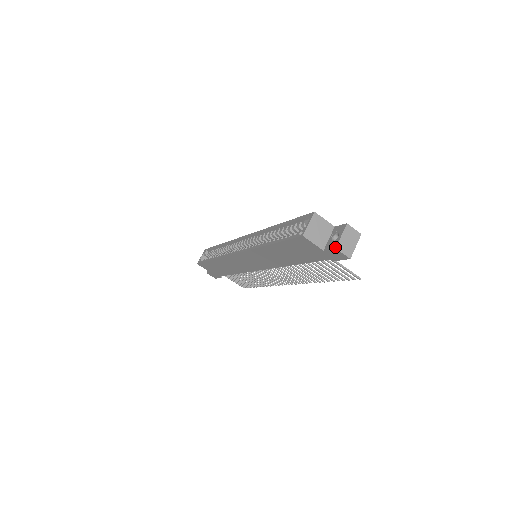
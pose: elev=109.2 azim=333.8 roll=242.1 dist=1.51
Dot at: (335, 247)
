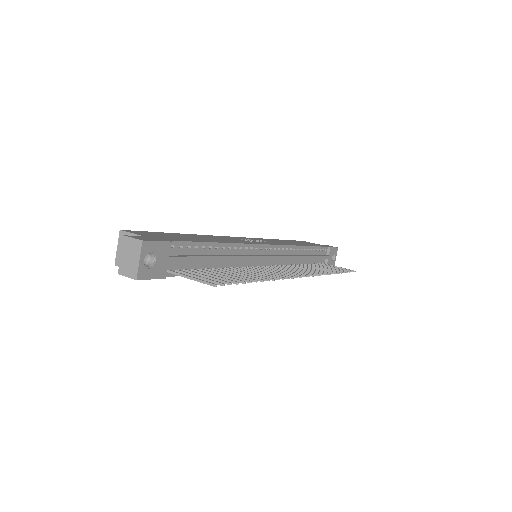
Dot at: (118, 272)
